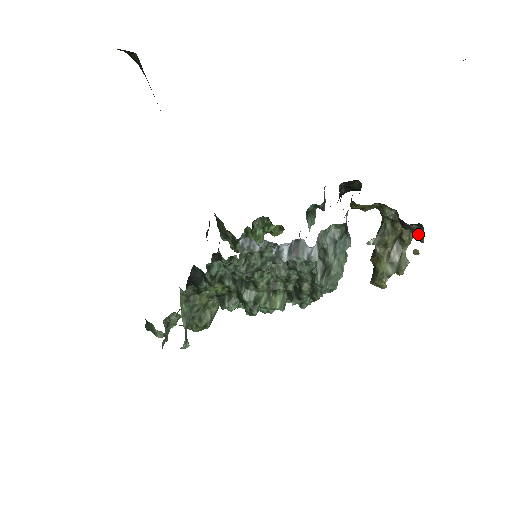
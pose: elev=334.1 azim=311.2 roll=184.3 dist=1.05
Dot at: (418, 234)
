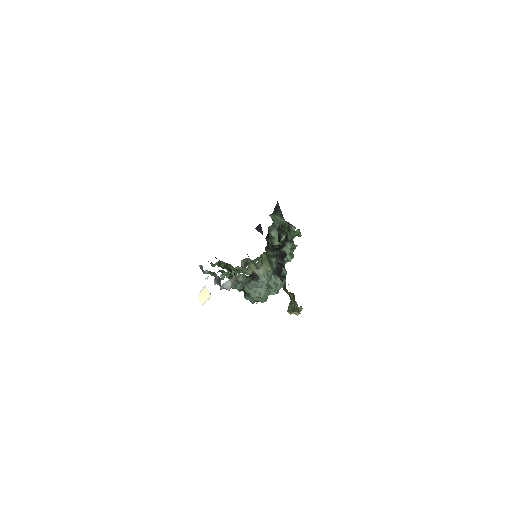
Dot at: occluded
